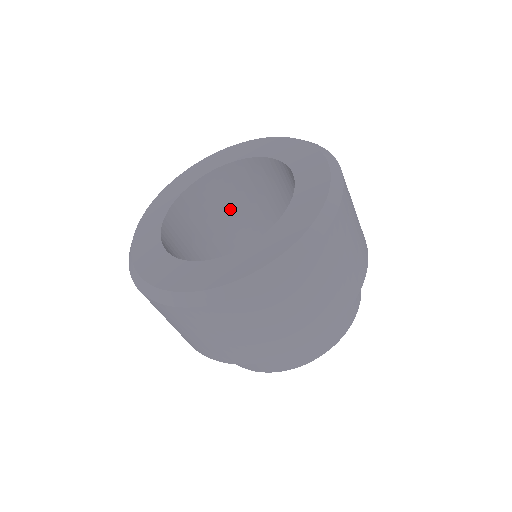
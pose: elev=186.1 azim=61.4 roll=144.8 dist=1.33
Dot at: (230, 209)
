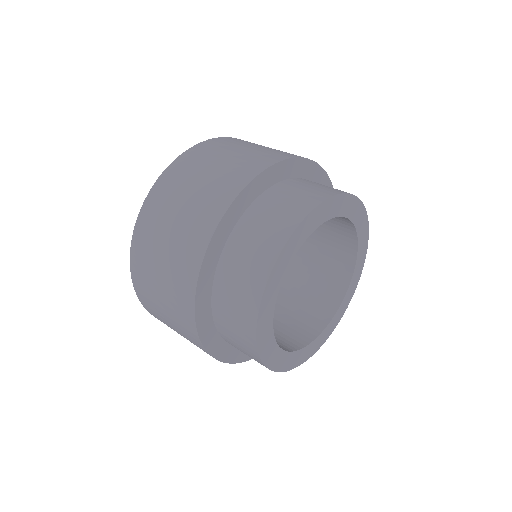
Dot at: occluded
